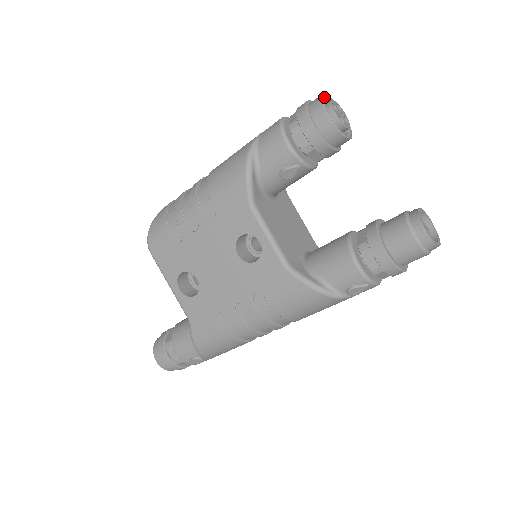
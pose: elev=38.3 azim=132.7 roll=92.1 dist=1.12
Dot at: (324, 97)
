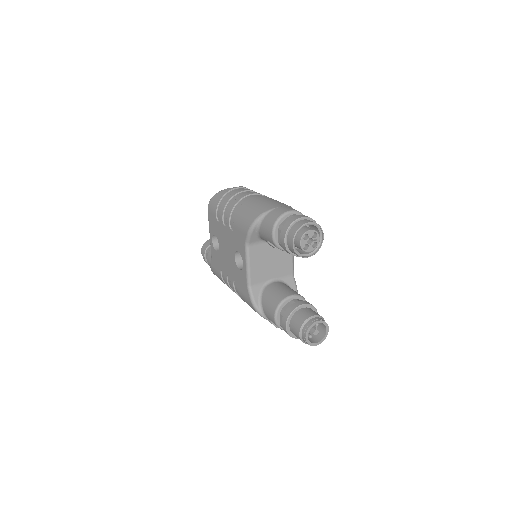
Dot at: (308, 224)
